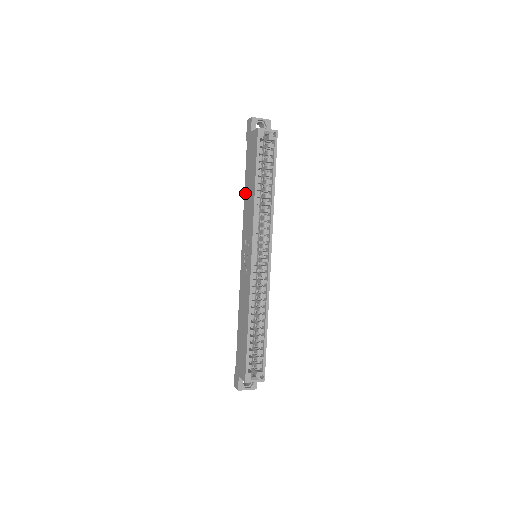
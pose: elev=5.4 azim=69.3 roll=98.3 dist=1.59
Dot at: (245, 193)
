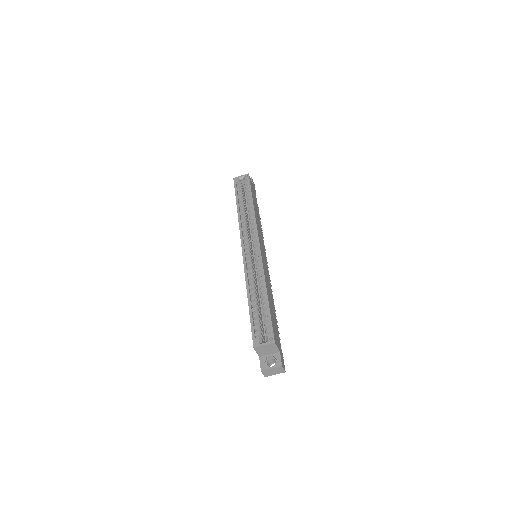
Dot at: occluded
